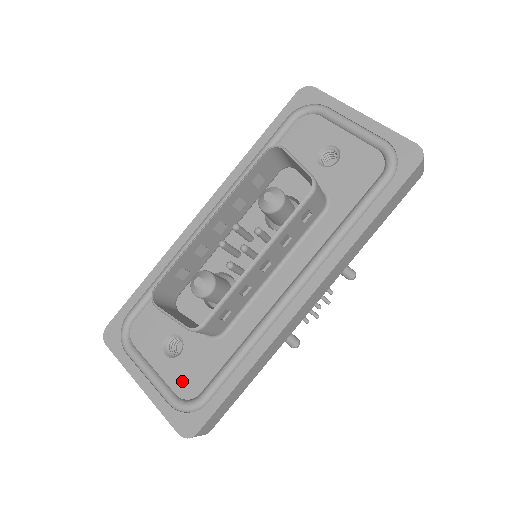
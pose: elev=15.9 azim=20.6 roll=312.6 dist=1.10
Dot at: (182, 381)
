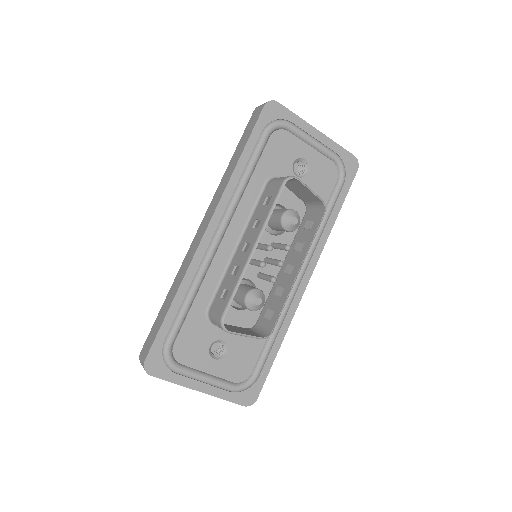
Dot at: (235, 371)
